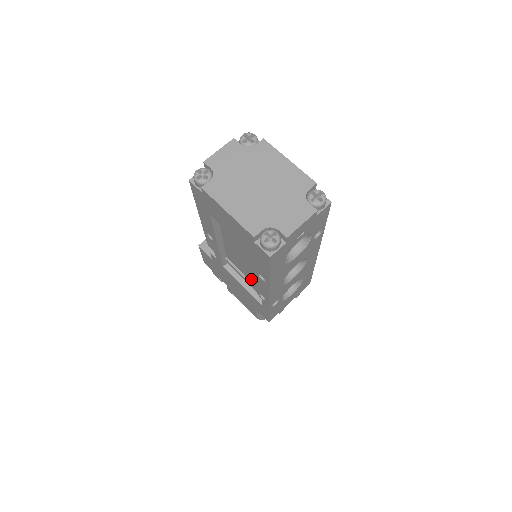
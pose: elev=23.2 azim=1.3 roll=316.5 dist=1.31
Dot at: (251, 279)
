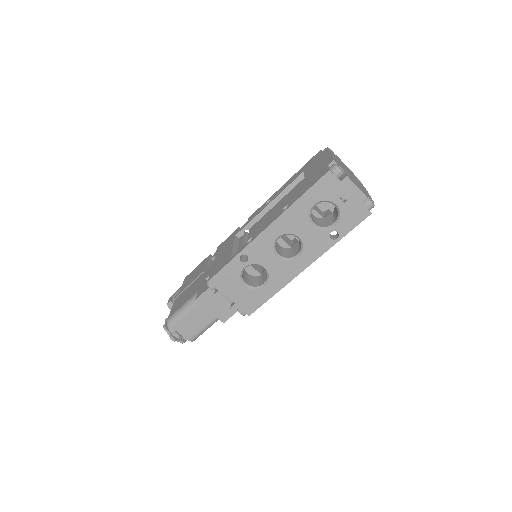
Dot at: (264, 222)
